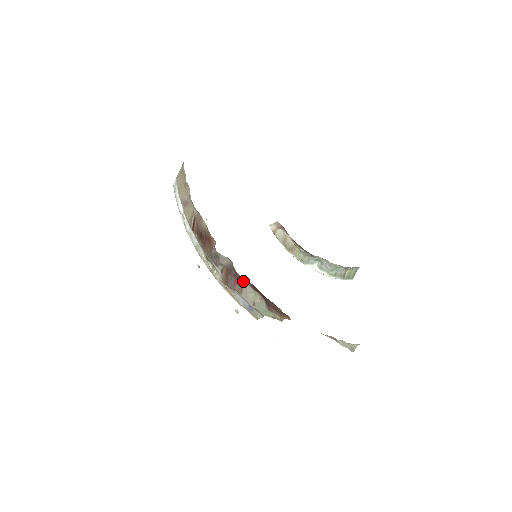
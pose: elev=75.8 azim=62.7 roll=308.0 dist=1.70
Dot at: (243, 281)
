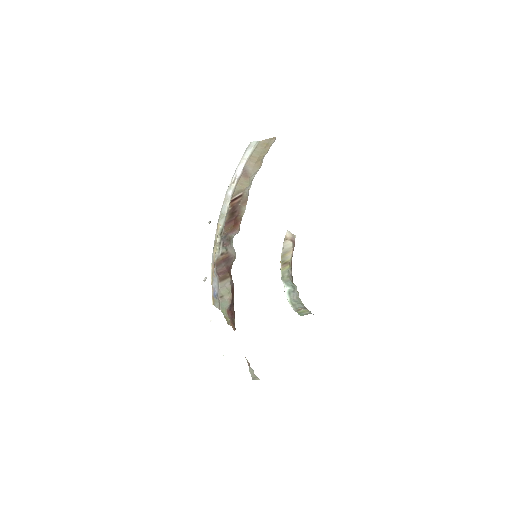
Dot at: (230, 276)
